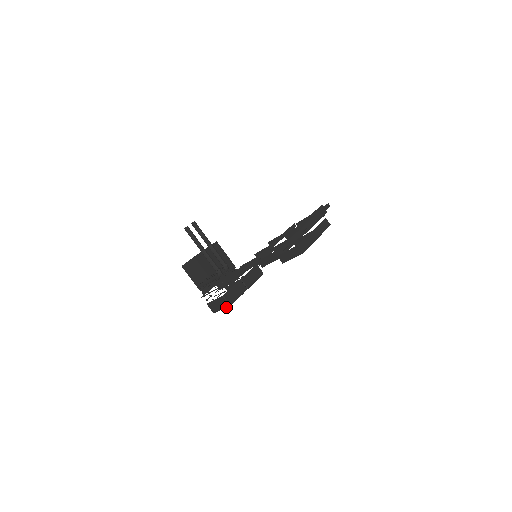
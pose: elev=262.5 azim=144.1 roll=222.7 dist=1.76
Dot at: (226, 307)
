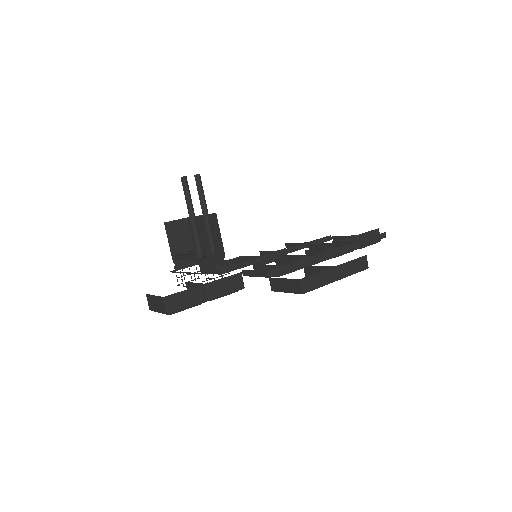
Dot at: occluded
